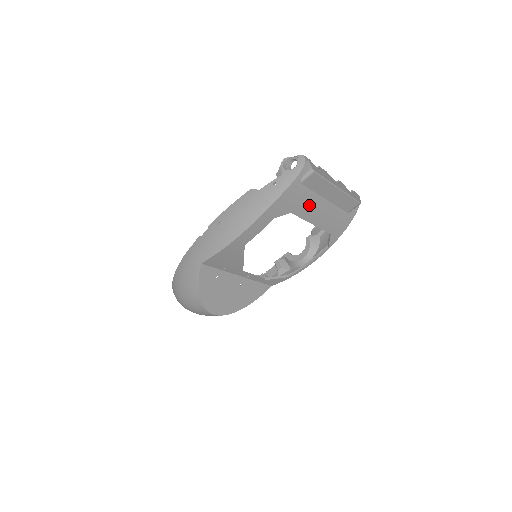
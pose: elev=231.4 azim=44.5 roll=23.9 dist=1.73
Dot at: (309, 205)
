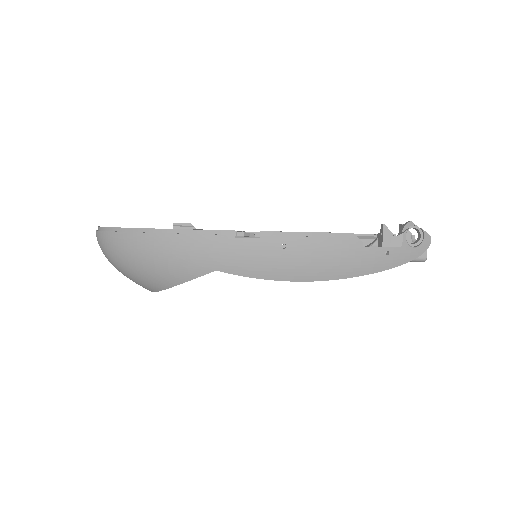
Dot at: occluded
